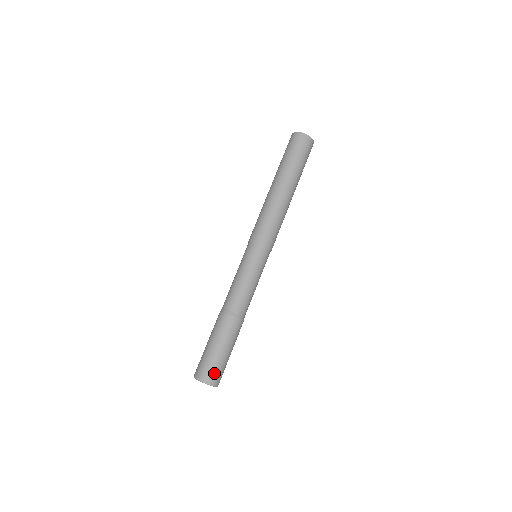
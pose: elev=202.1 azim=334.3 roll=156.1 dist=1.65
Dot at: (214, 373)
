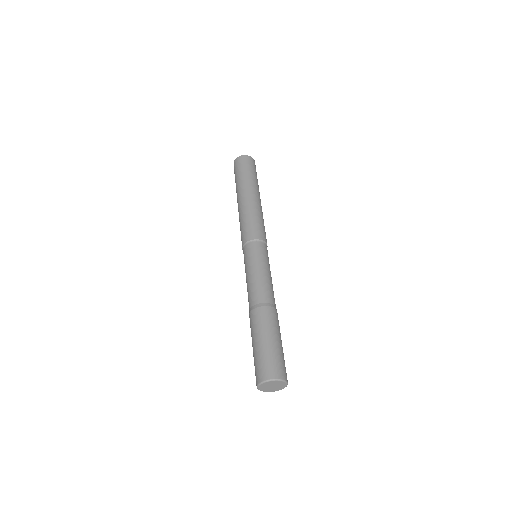
Dot at: (265, 367)
